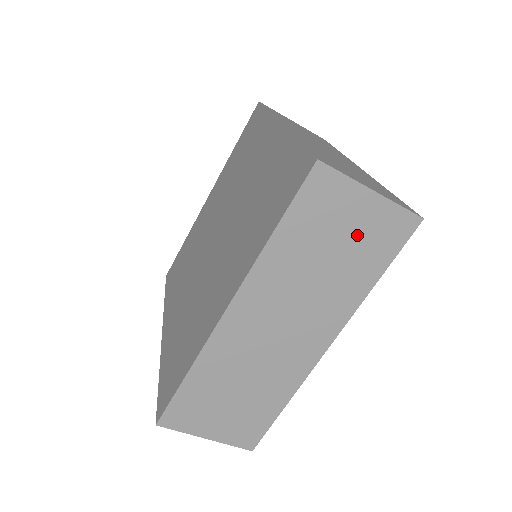
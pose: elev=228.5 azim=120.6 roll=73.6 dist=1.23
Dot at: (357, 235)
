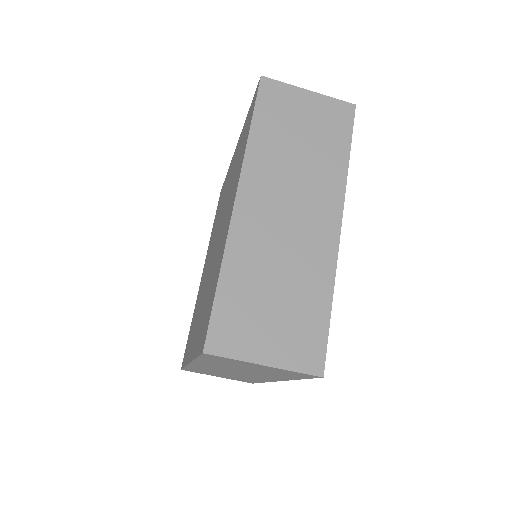
Dot at: (266, 370)
